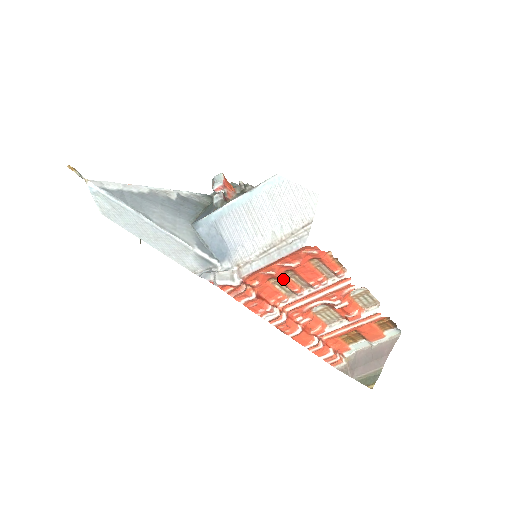
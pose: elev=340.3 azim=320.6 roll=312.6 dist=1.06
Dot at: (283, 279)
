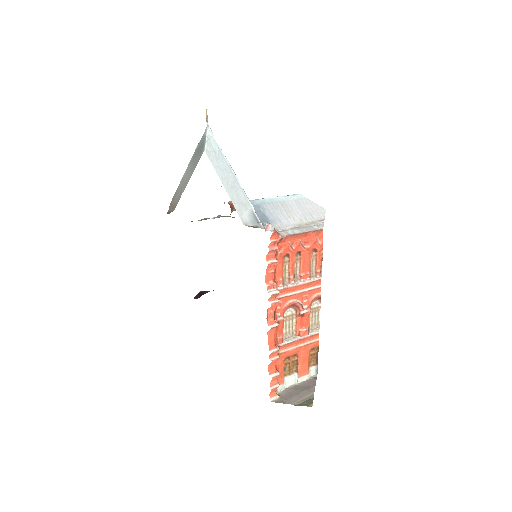
Dot at: (292, 260)
